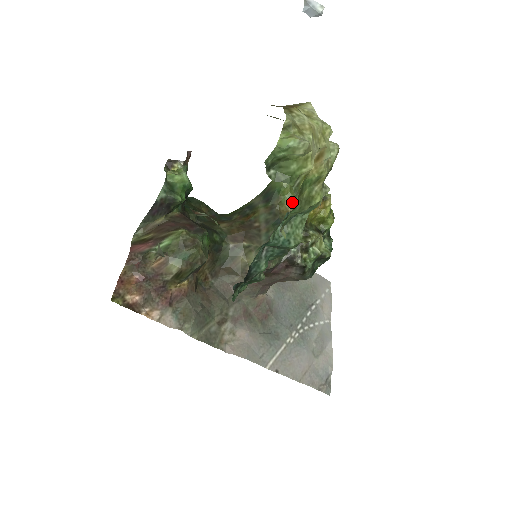
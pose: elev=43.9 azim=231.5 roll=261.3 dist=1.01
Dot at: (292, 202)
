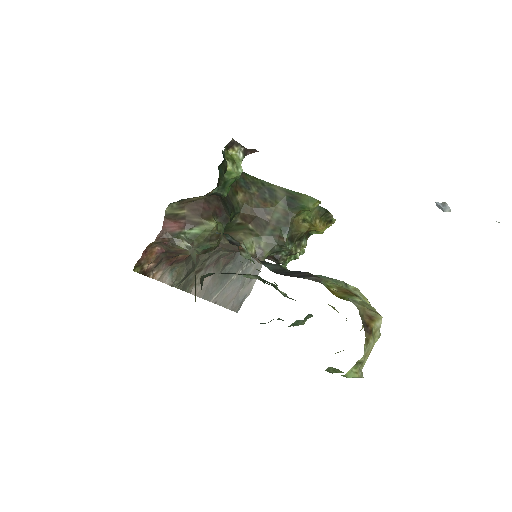
Dot at: (306, 218)
